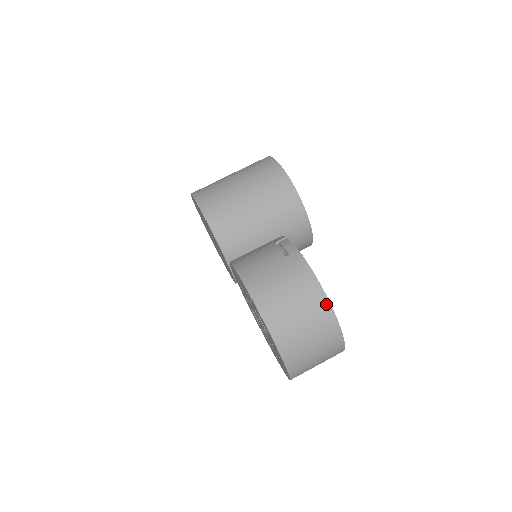
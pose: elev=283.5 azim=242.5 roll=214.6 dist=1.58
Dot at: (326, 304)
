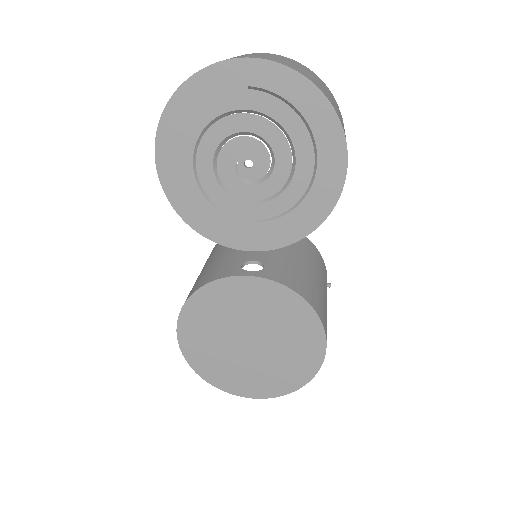
Dot at: occluded
